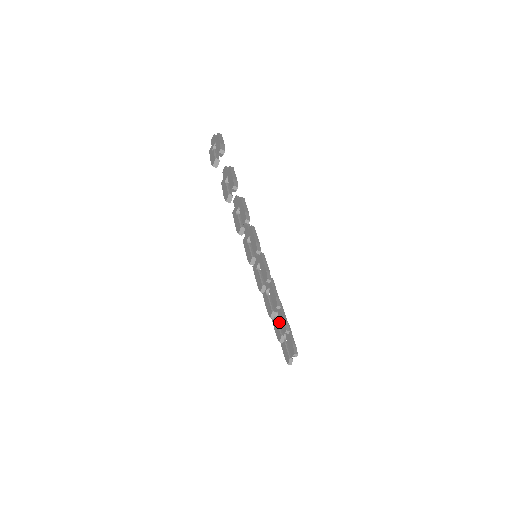
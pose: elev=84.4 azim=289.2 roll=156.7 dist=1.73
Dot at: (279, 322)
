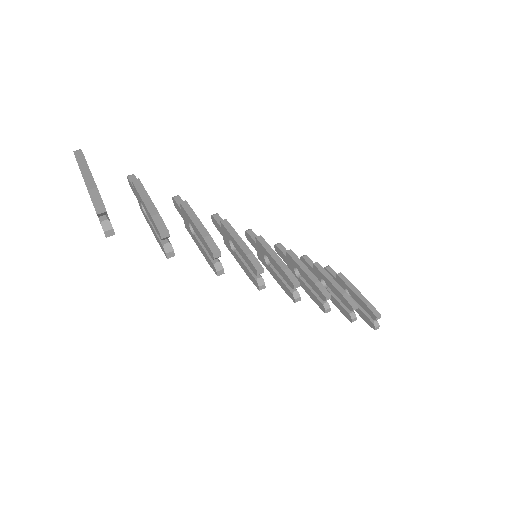
Dot at: occluded
